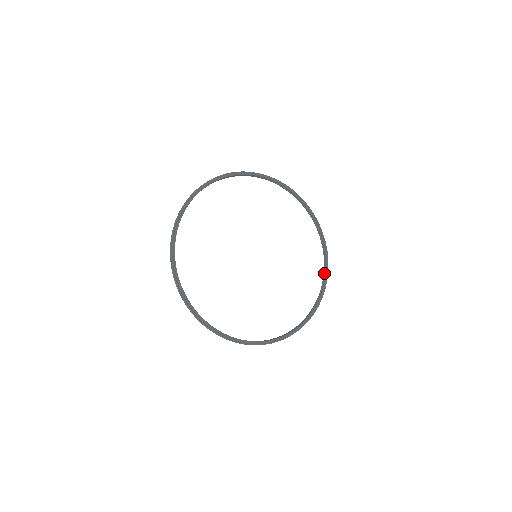
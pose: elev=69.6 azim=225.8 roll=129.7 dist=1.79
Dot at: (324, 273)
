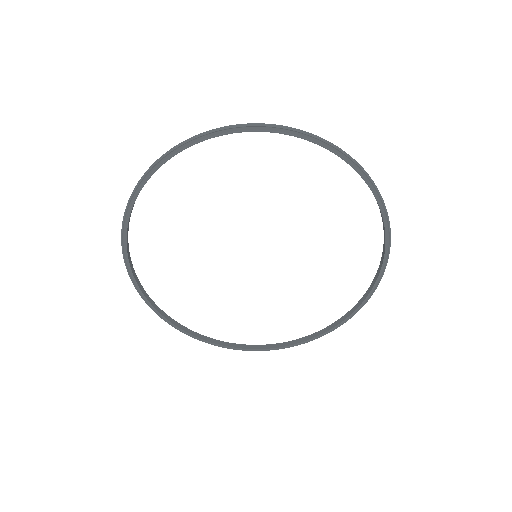
Dot at: occluded
